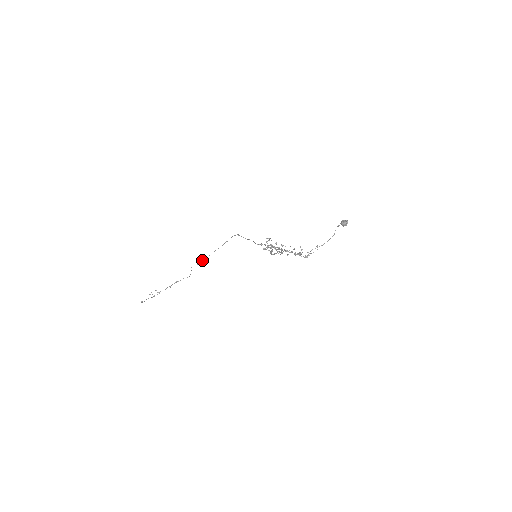
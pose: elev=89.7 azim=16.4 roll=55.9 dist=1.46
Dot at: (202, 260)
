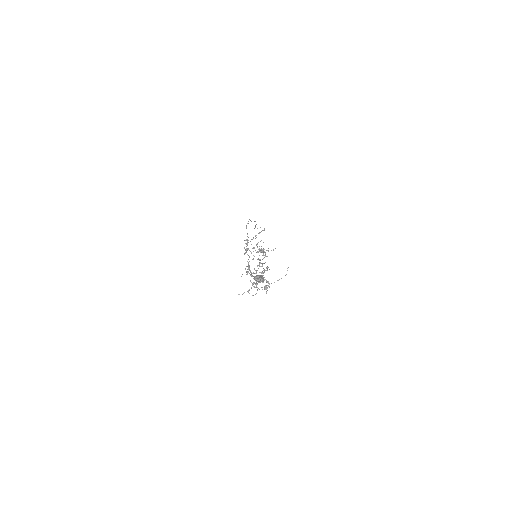
Dot at: (255, 226)
